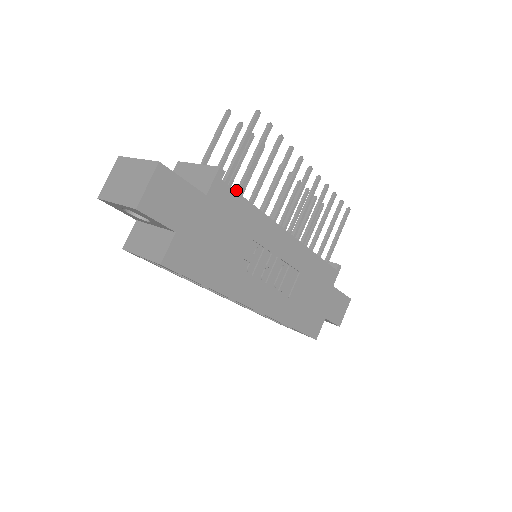
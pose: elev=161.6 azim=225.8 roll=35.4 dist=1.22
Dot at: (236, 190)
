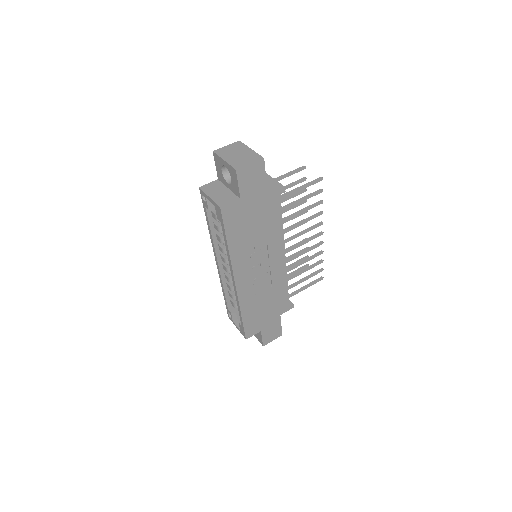
Dot at: occluded
